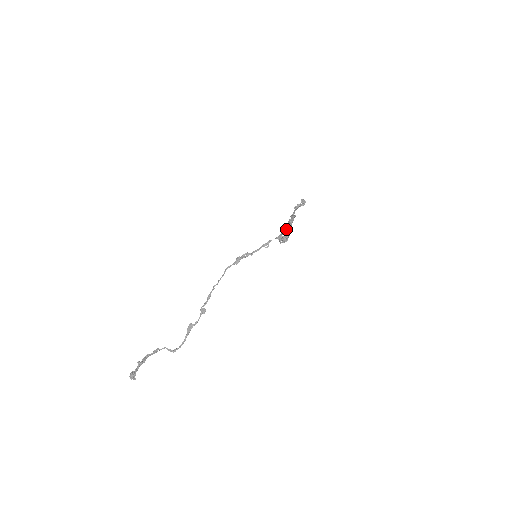
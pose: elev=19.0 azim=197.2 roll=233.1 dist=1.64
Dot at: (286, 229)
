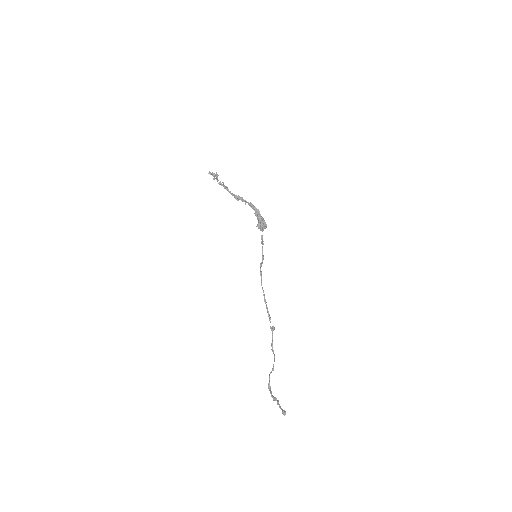
Dot at: (261, 217)
